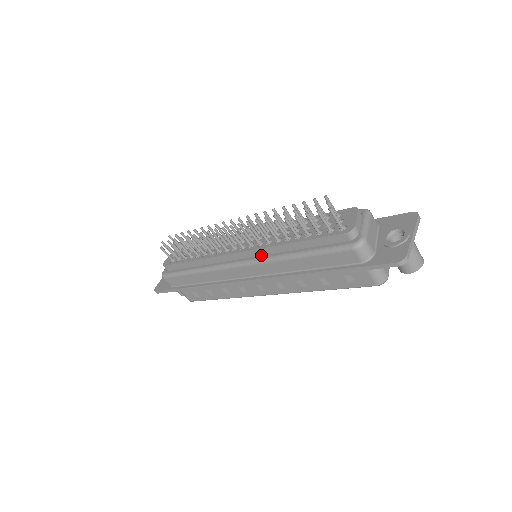
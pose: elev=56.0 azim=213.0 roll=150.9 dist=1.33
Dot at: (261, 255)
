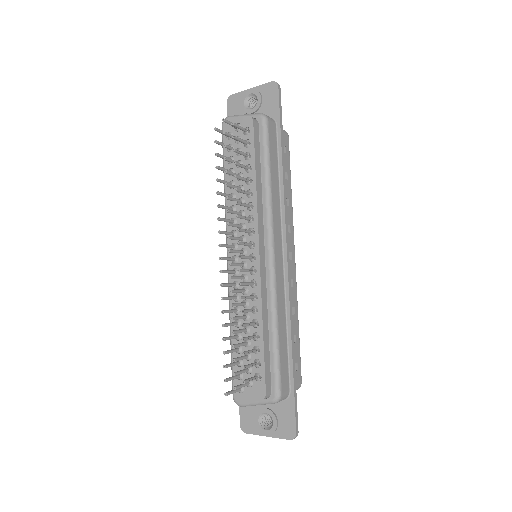
Dot at: occluded
